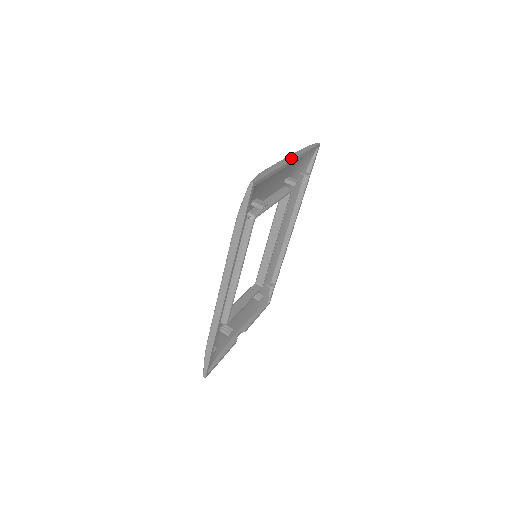
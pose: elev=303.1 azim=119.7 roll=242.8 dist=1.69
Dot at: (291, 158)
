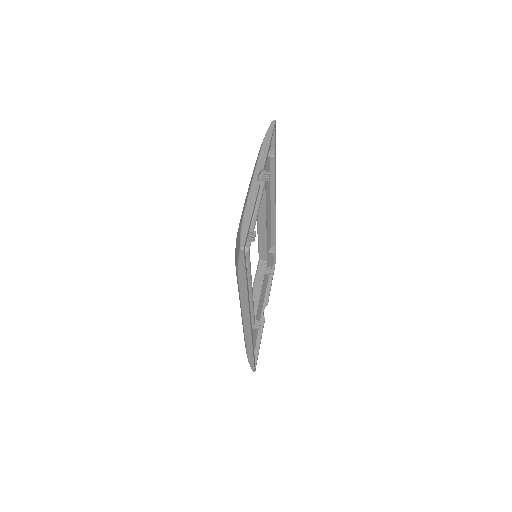
Dot at: (259, 172)
